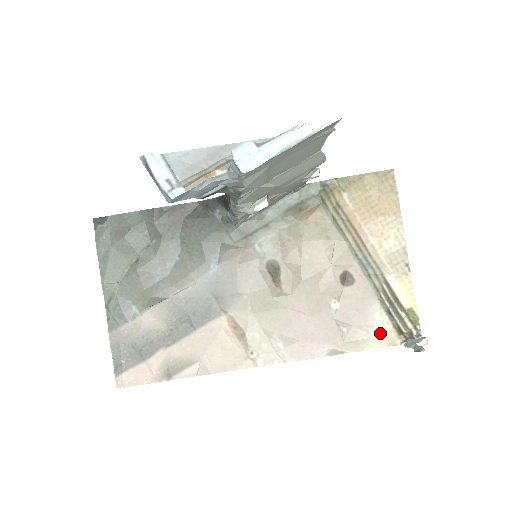
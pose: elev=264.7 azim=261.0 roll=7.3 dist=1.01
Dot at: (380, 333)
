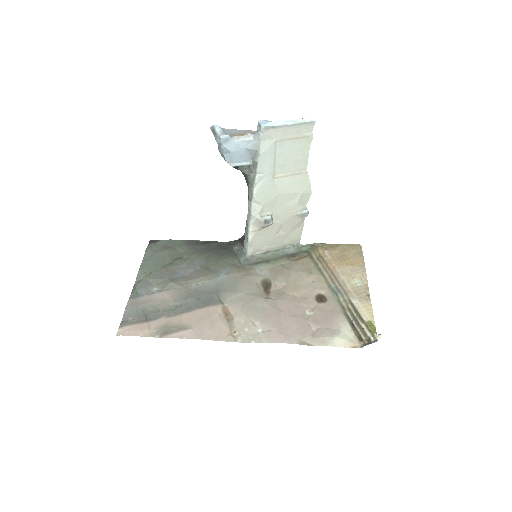
Dot at: (343, 336)
